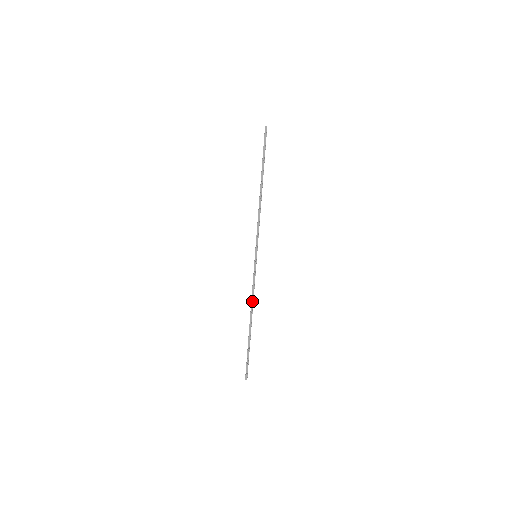
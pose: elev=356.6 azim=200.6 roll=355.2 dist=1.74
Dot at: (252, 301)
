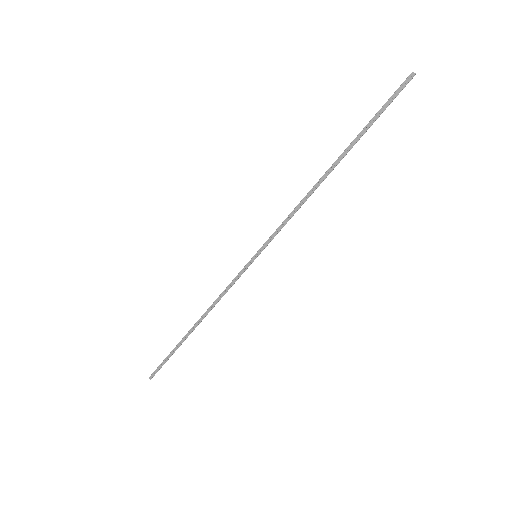
Dot at: (213, 305)
